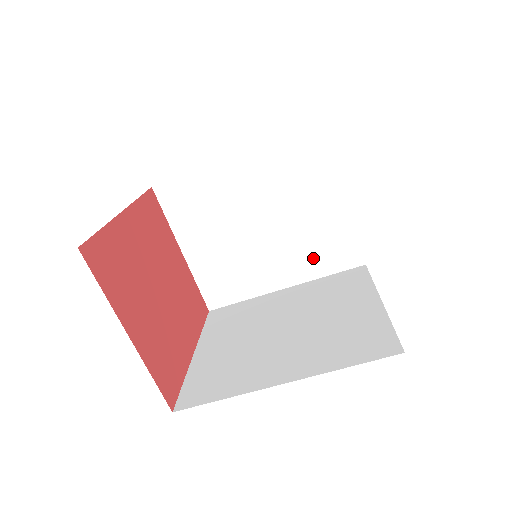
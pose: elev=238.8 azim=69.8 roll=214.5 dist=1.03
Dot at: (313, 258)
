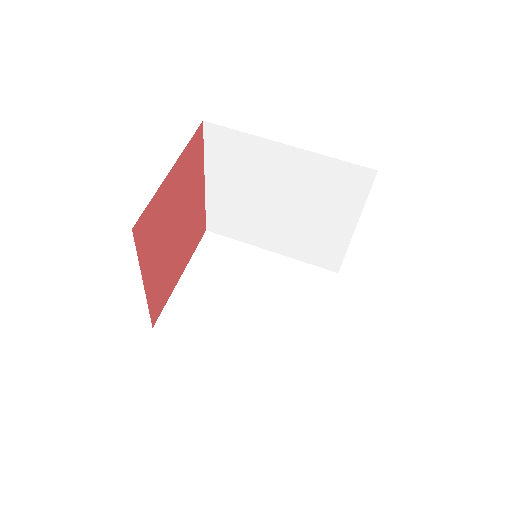
Dot at: (268, 348)
